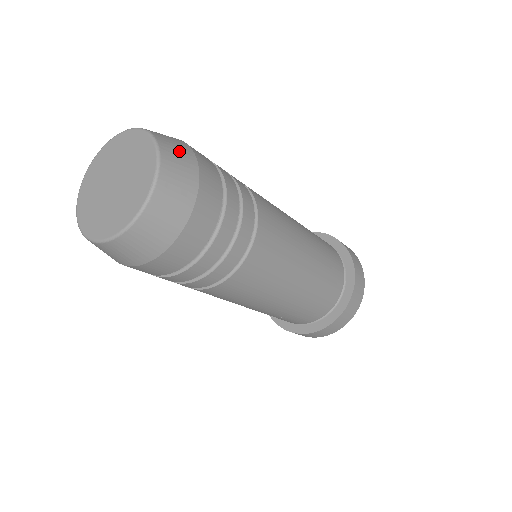
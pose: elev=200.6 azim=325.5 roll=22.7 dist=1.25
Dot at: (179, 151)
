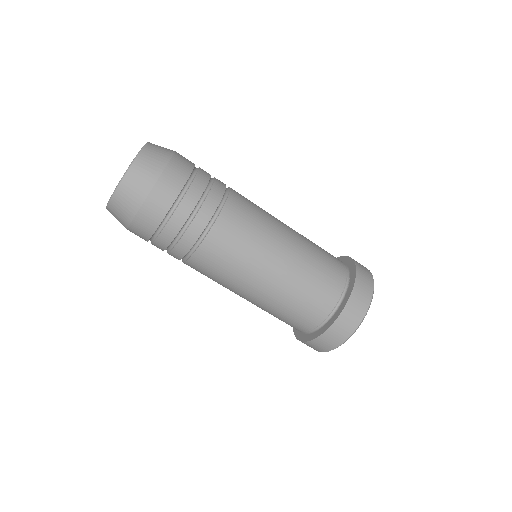
Dot at: (162, 148)
